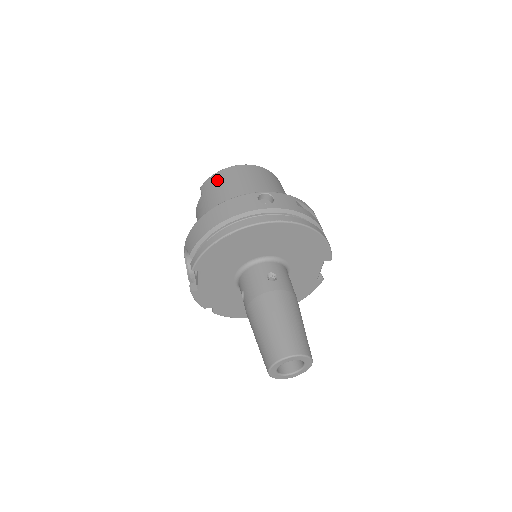
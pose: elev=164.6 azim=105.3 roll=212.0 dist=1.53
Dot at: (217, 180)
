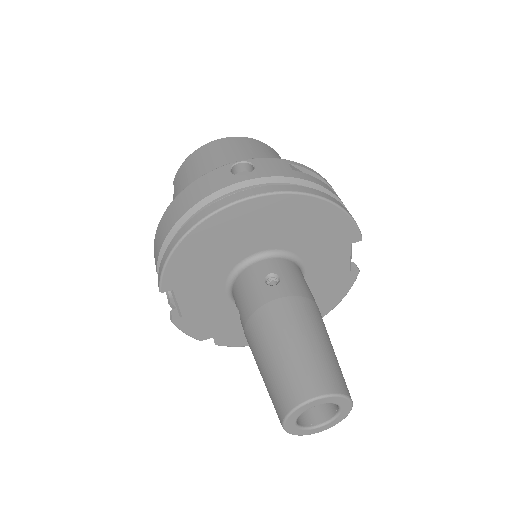
Dot at: (188, 166)
